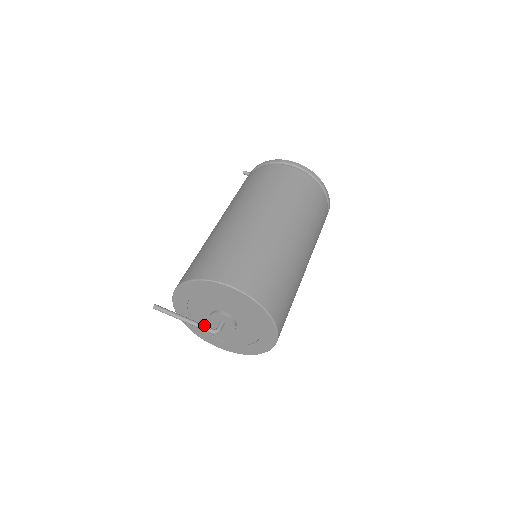
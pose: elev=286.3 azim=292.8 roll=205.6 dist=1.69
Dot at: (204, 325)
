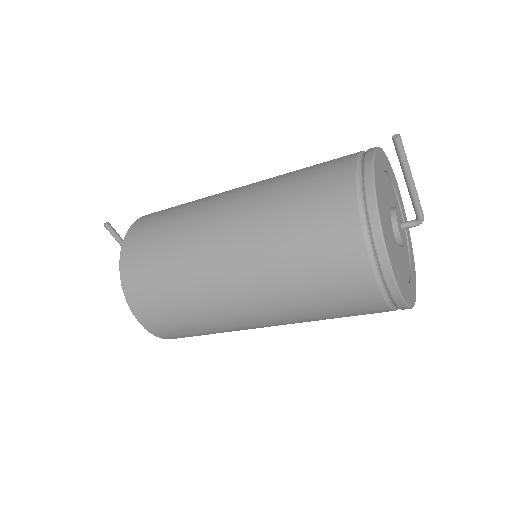
Dot at: occluded
